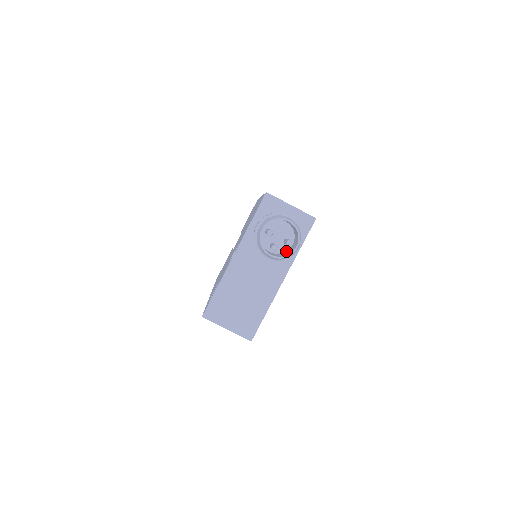
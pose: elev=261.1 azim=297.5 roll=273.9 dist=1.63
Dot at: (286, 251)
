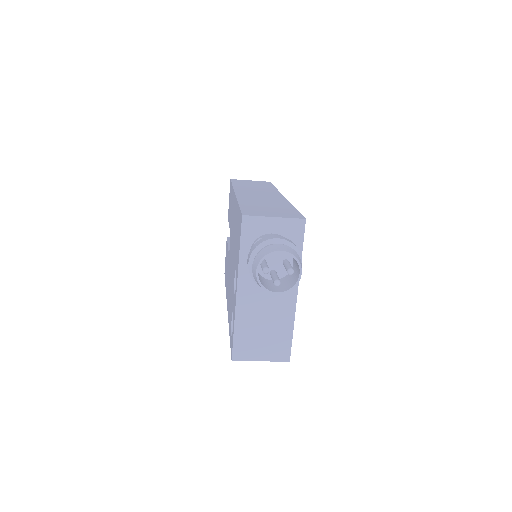
Dot at: occluded
